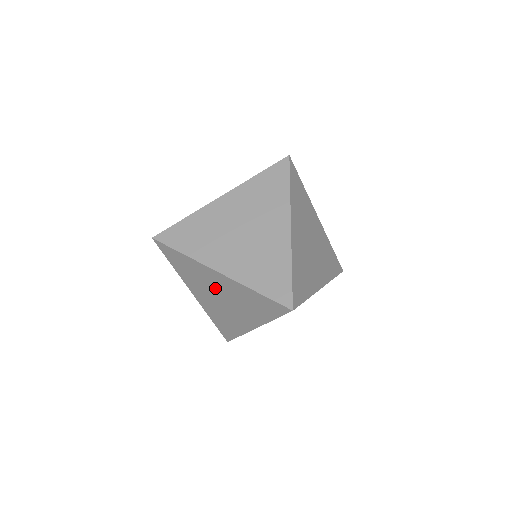
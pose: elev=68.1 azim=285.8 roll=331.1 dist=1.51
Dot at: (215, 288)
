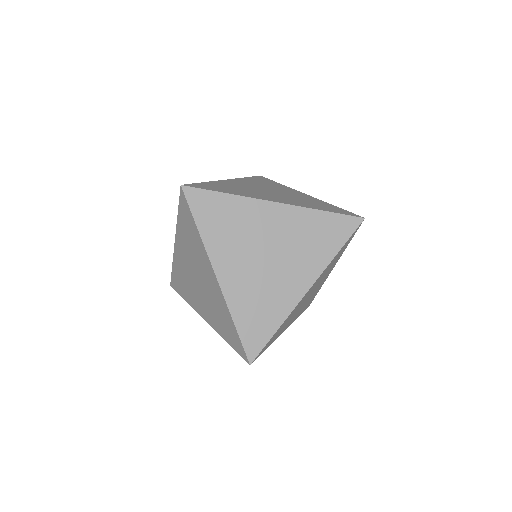
Dot at: (200, 272)
